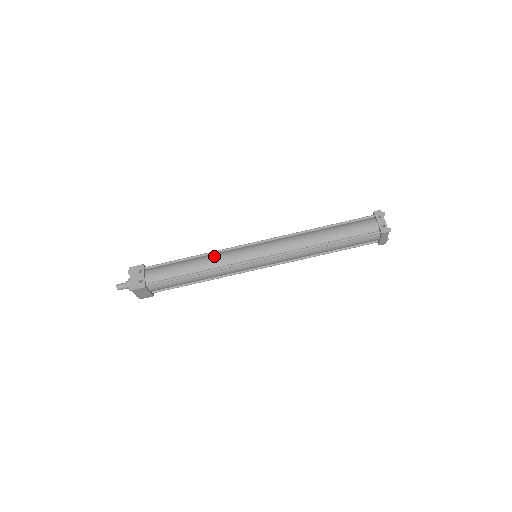
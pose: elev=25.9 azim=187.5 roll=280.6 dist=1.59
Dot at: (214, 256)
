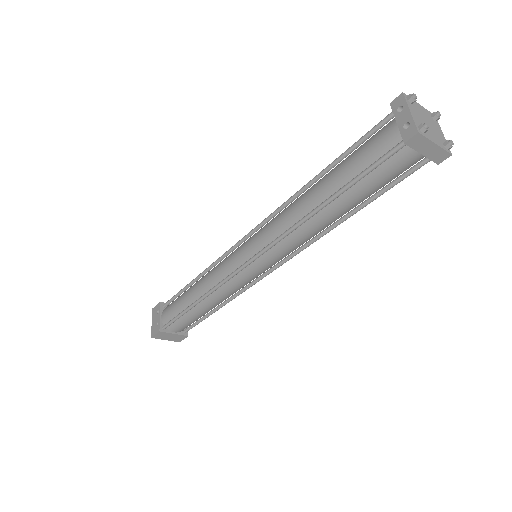
Dot at: (209, 273)
